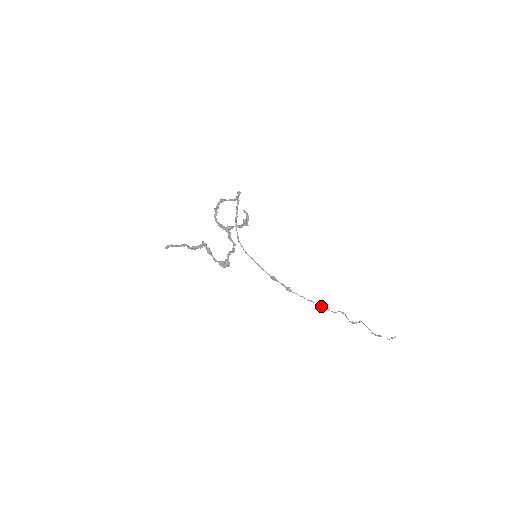
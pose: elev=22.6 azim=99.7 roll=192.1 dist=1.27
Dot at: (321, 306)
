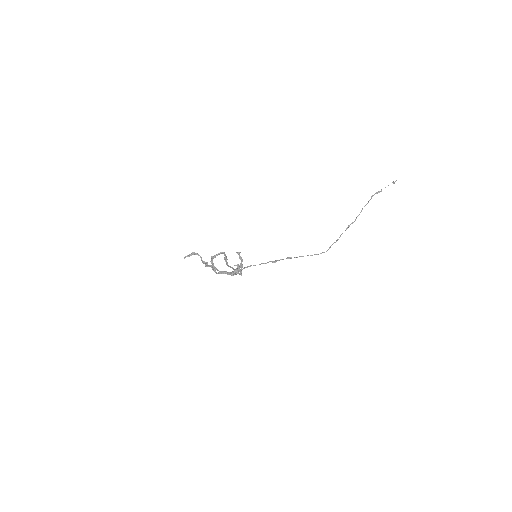
Dot at: (317, 254)
